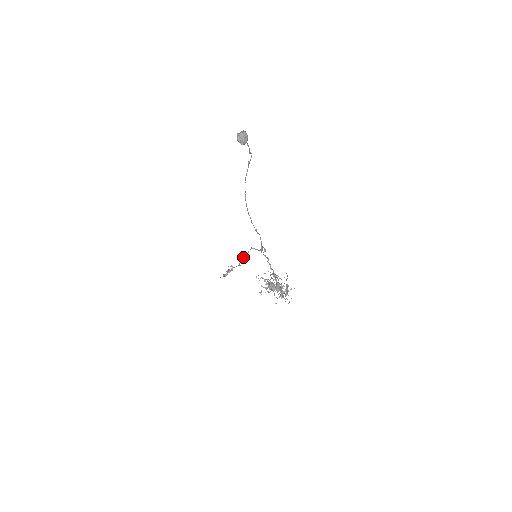
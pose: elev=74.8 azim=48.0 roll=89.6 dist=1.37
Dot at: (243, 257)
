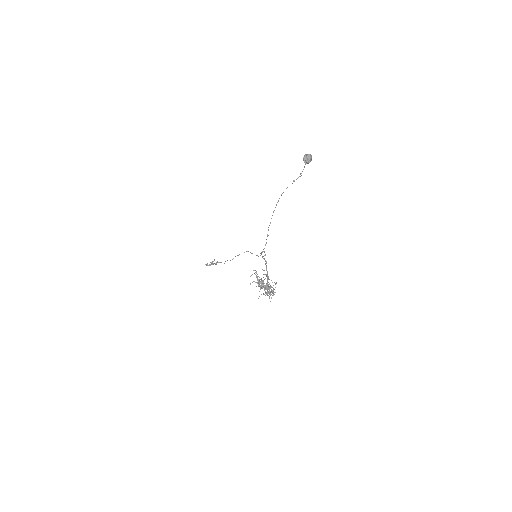
Dot at: (235, 256)
